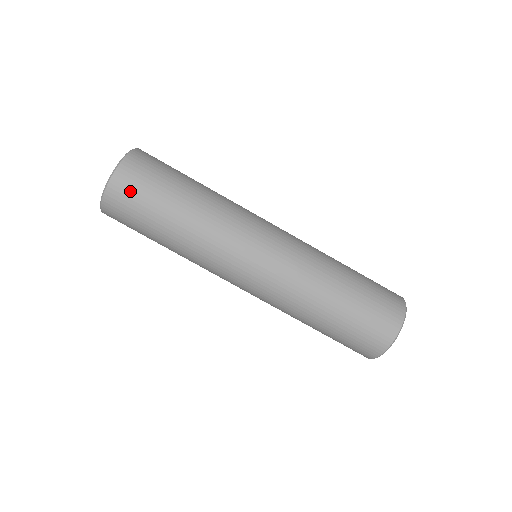
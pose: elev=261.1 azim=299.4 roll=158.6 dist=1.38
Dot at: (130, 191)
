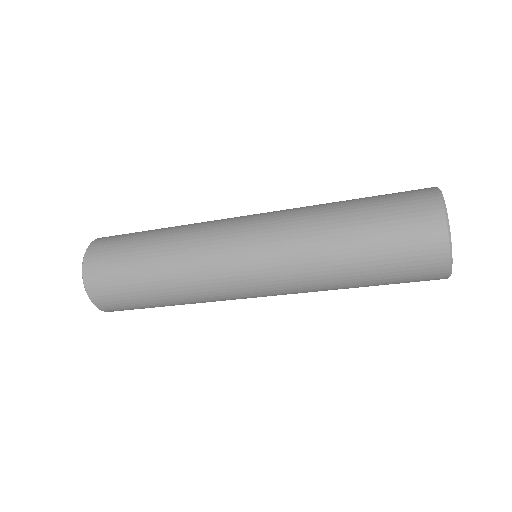
Dot at: (120, 309)
